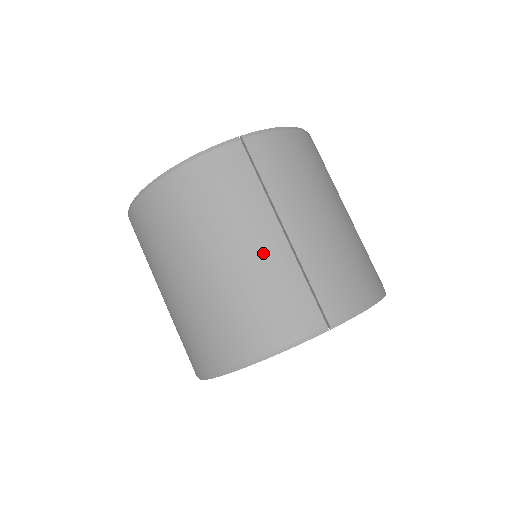
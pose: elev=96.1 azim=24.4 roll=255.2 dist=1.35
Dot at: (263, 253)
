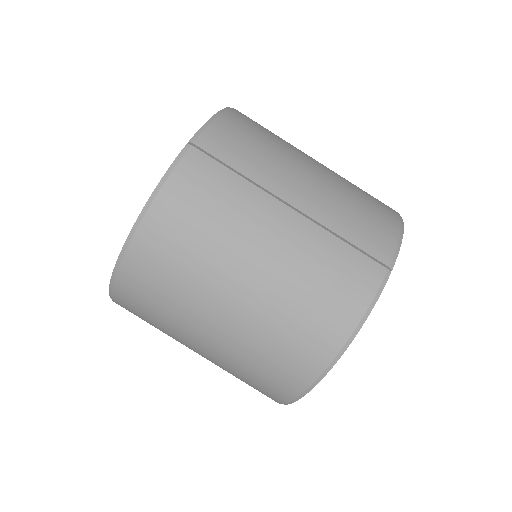
Dot at: (287, 240)
